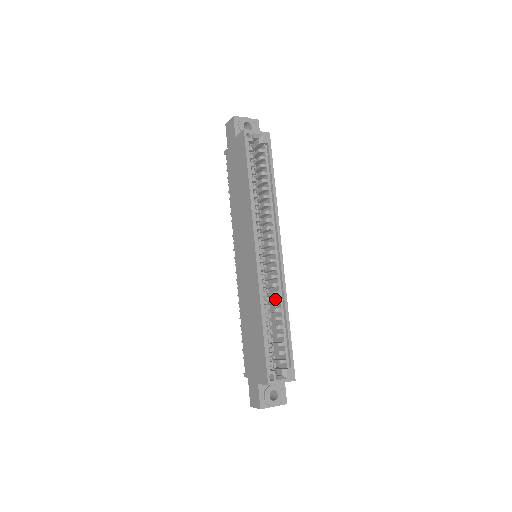
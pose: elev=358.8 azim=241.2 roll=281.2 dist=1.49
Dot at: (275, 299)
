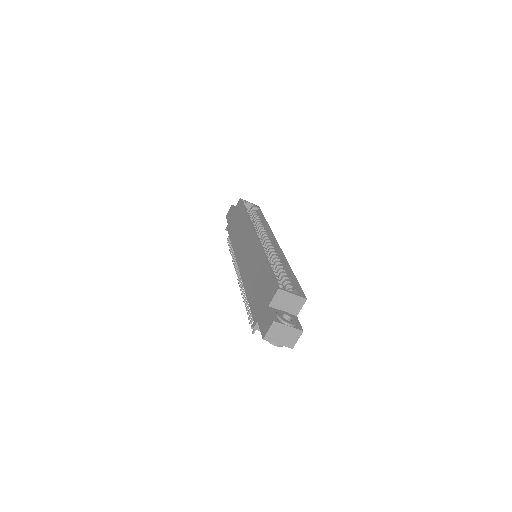
Dot at: occluded
